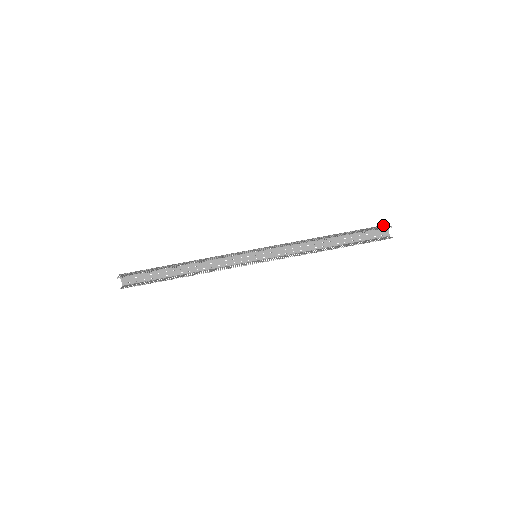
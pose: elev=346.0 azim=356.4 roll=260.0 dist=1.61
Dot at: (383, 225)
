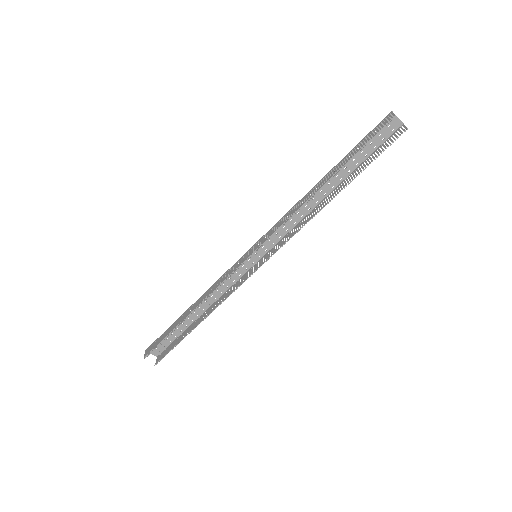
Dot at: (385, 118)
